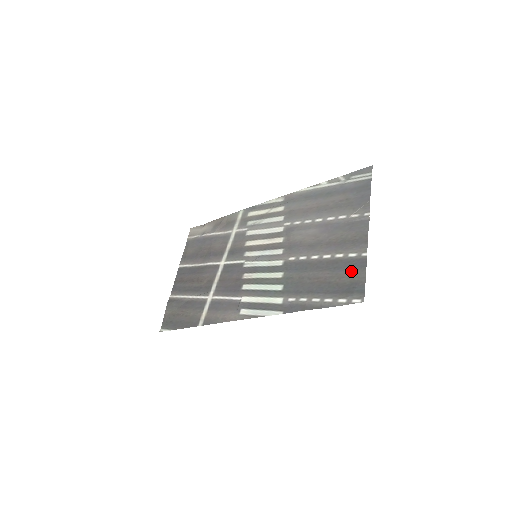
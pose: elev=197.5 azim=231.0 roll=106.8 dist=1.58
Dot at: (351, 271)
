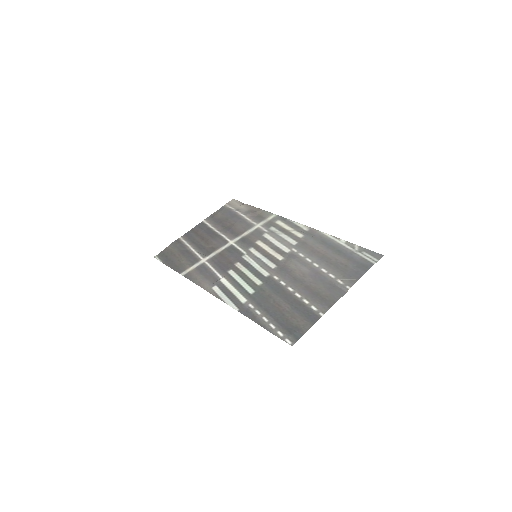
Dot at: (303, 318)
